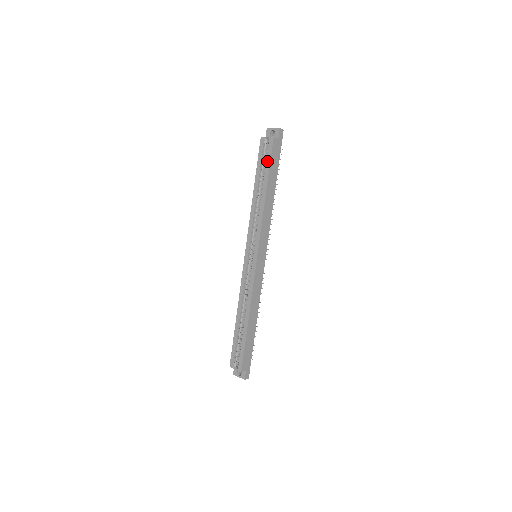
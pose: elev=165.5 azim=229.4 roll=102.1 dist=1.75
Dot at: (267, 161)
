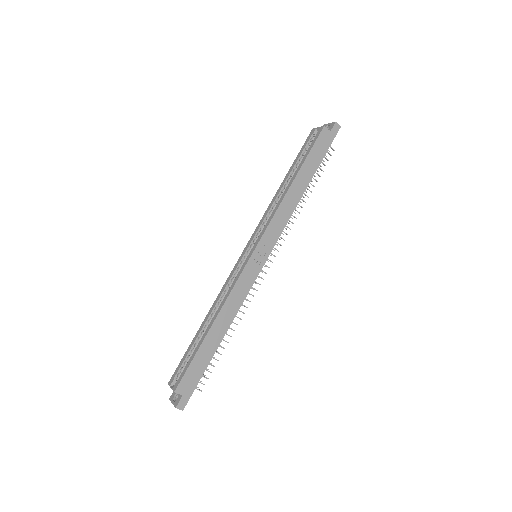
Dot at: (308, 150)
